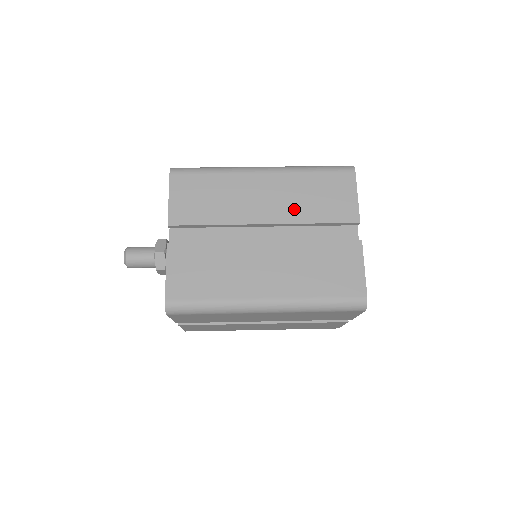
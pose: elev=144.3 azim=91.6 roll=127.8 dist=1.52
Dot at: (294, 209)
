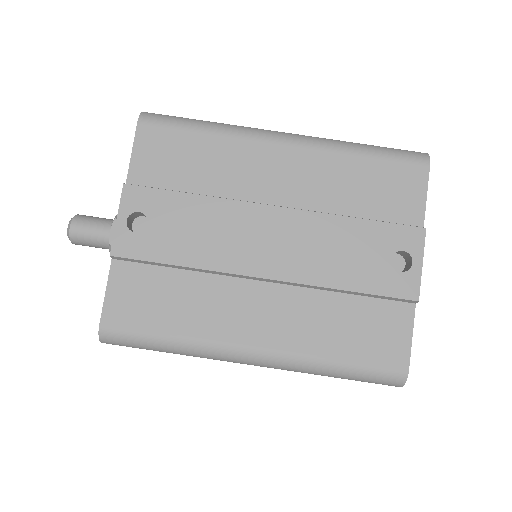
Dot at: occluded
